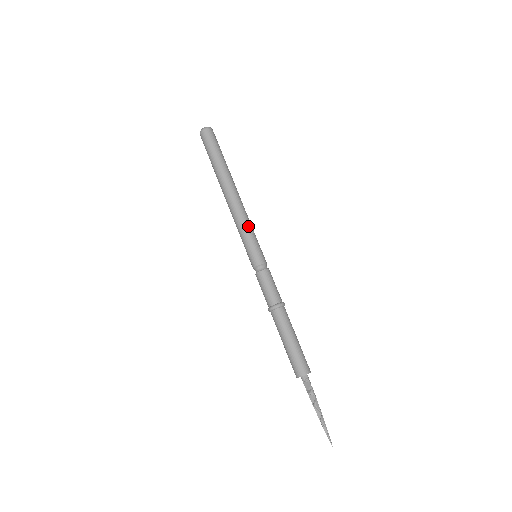
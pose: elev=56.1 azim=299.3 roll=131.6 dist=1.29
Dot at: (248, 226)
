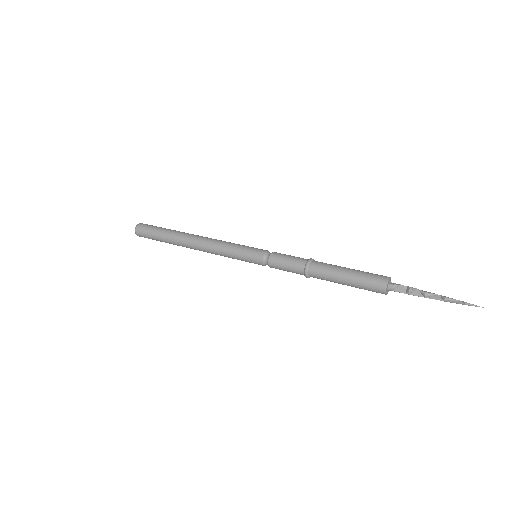
Dot at: (229, 243)
